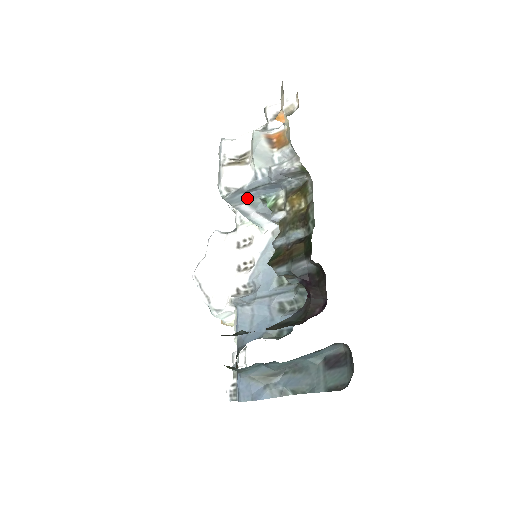
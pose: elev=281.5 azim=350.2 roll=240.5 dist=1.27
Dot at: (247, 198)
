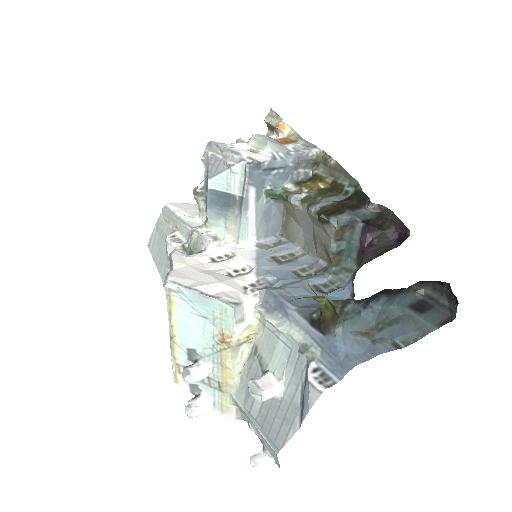
Dot at: (259, 181)
